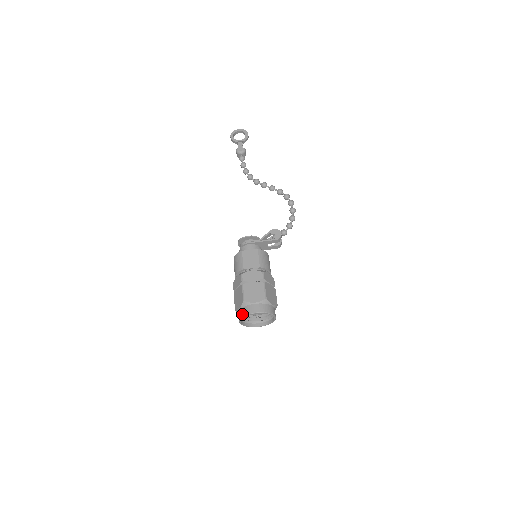
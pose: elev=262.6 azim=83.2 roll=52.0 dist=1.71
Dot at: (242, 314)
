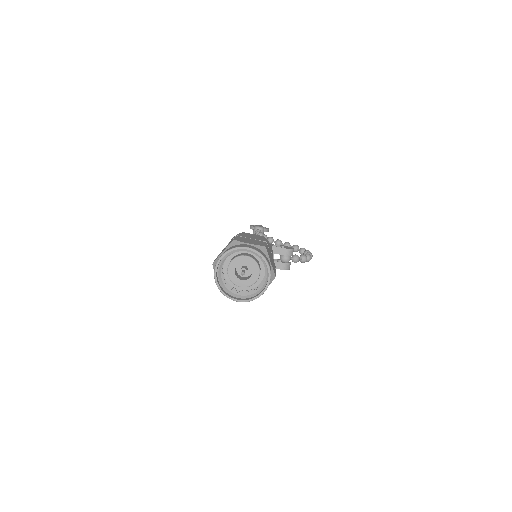
Dot at: (225, 251)
